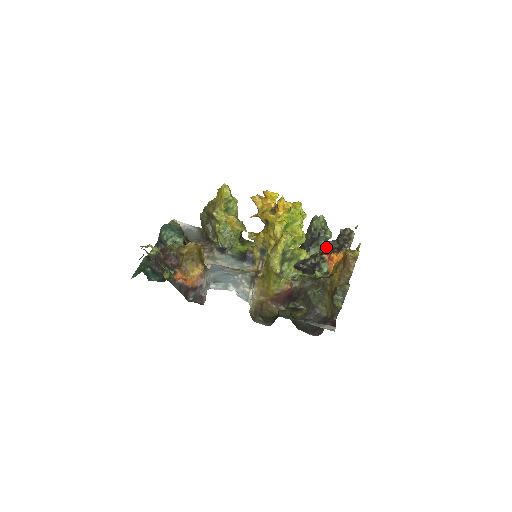
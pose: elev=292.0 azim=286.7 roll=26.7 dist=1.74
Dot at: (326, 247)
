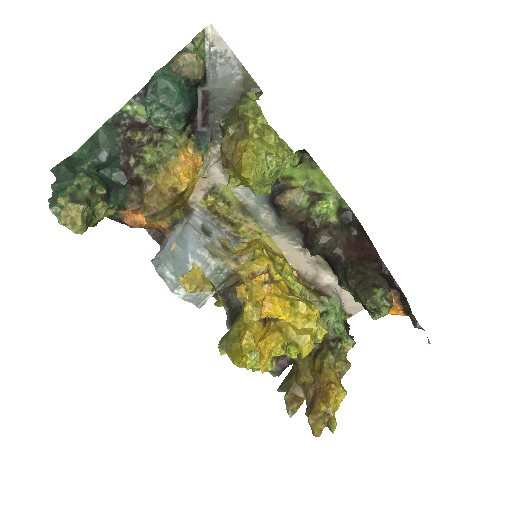
Dot at: (388, 284)
